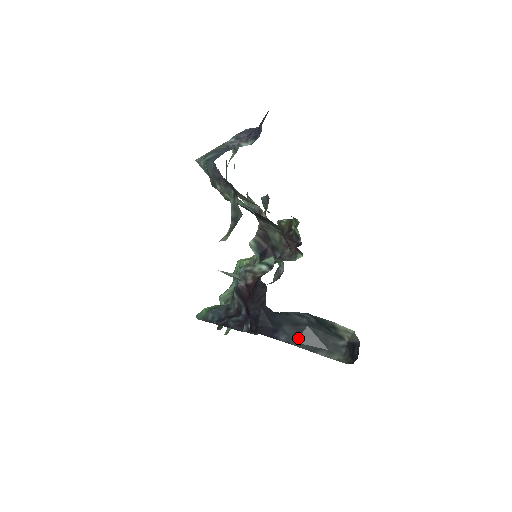
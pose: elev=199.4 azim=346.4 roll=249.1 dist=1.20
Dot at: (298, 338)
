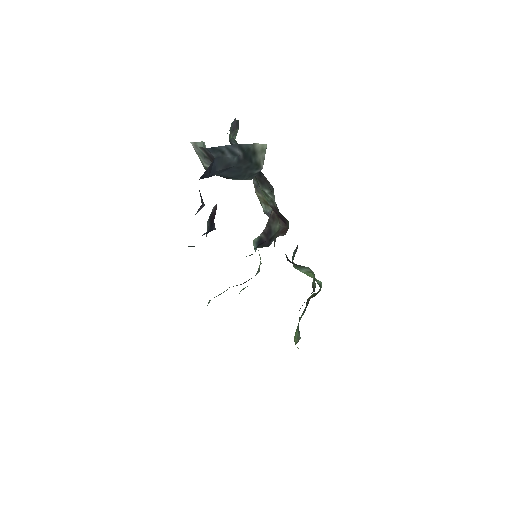
Dot at: (222, 172)
